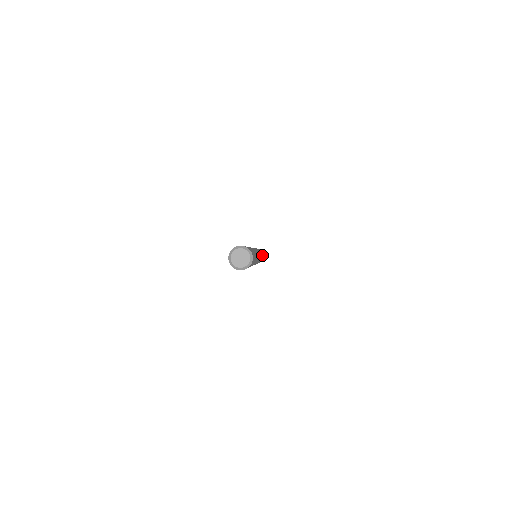
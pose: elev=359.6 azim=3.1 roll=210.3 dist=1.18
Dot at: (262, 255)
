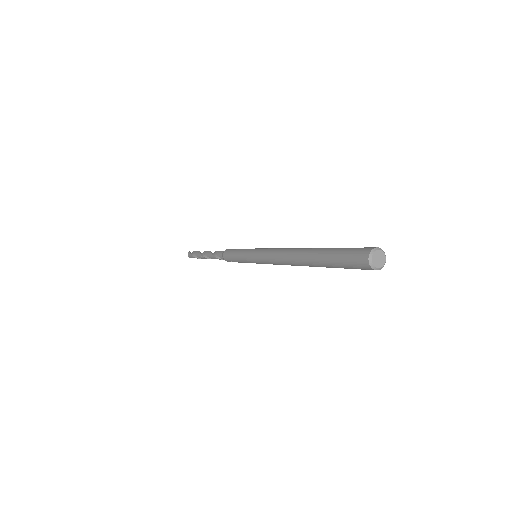
Dot at: occluded
